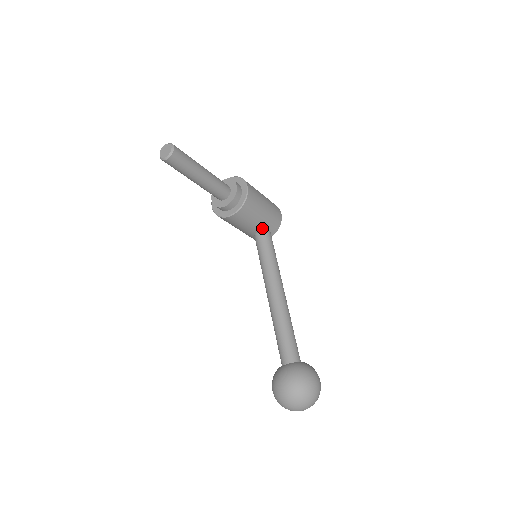
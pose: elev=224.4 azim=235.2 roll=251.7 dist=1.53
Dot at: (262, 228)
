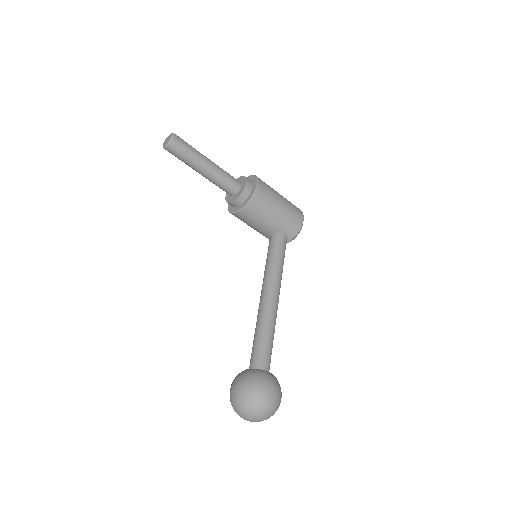
Dot at: (276, 231)
